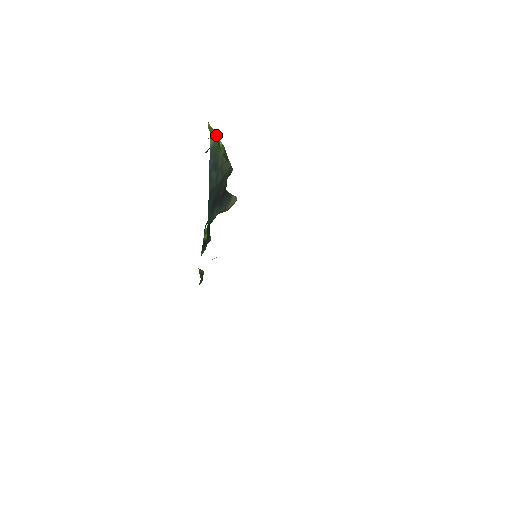
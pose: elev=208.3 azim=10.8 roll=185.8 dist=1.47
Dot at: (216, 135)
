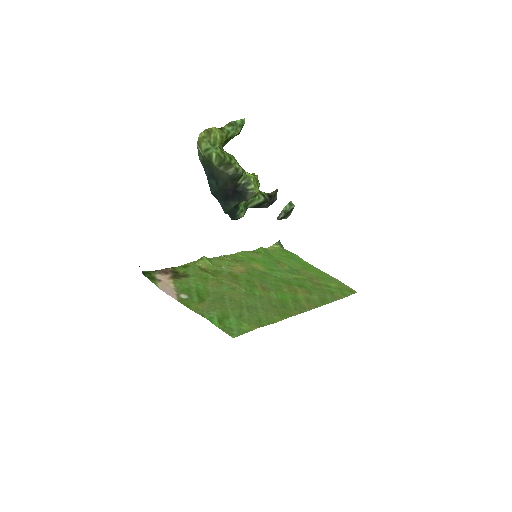
Dot at: (205, 149)
